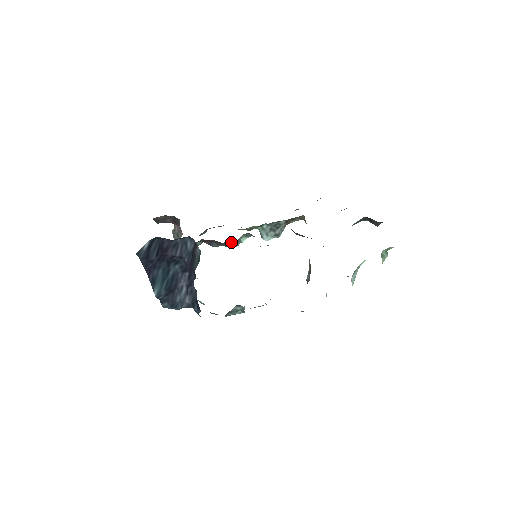
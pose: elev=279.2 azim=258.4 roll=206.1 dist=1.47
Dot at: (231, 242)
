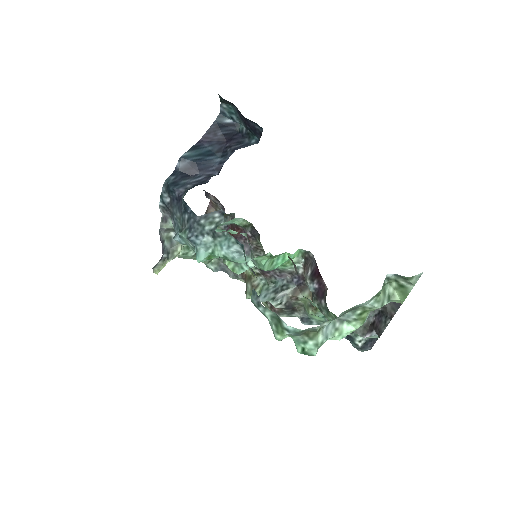
Dot at: (244, 246)
